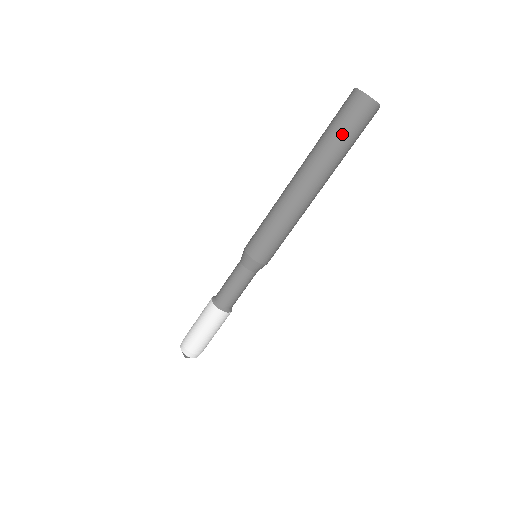
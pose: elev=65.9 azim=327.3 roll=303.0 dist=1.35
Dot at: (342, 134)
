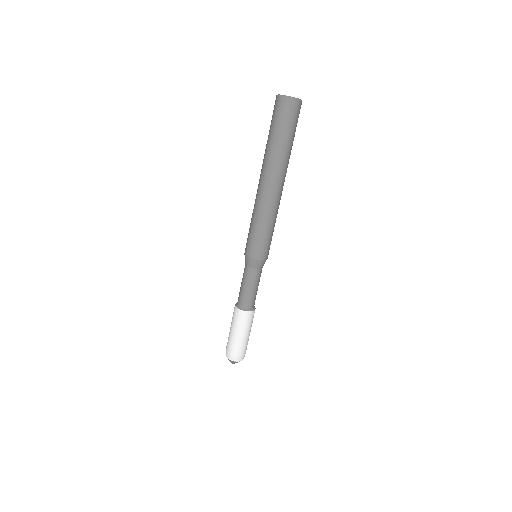
Dot at: (272, 131)
